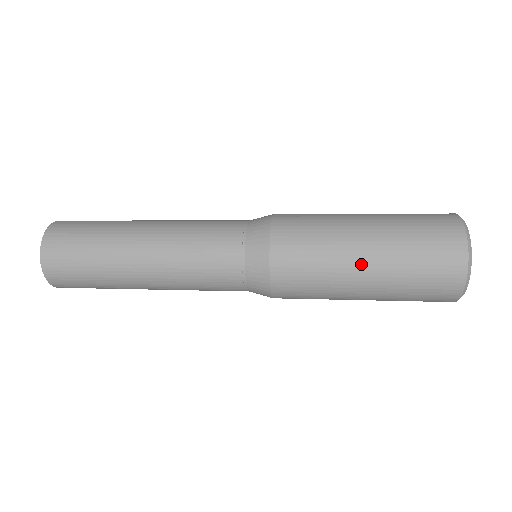
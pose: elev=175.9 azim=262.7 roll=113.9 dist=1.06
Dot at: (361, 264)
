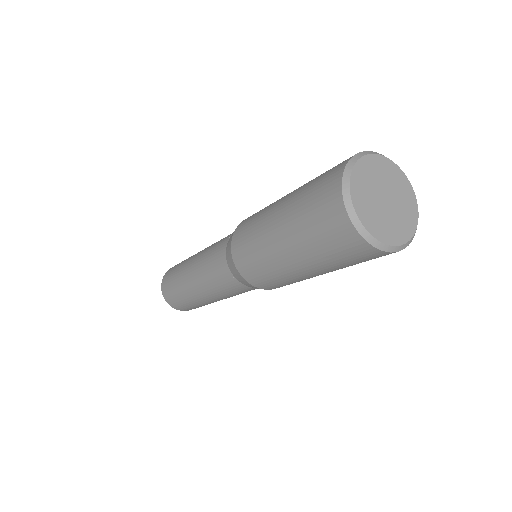
Dot at: (278, 206)
